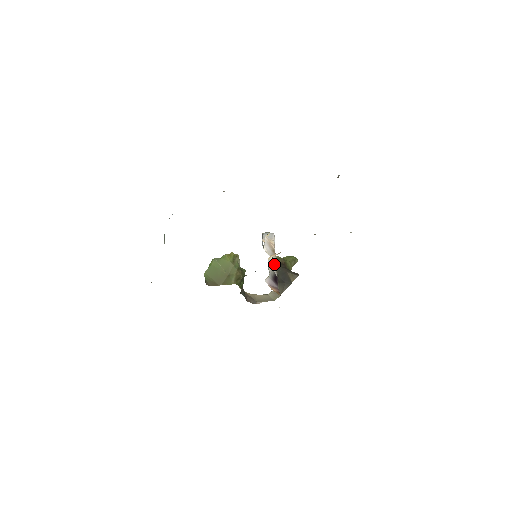
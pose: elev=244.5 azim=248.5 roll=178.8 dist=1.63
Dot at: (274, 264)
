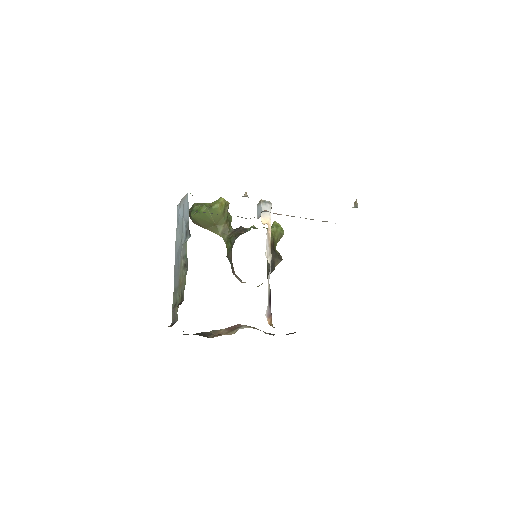
Dot at: (270, 272)
